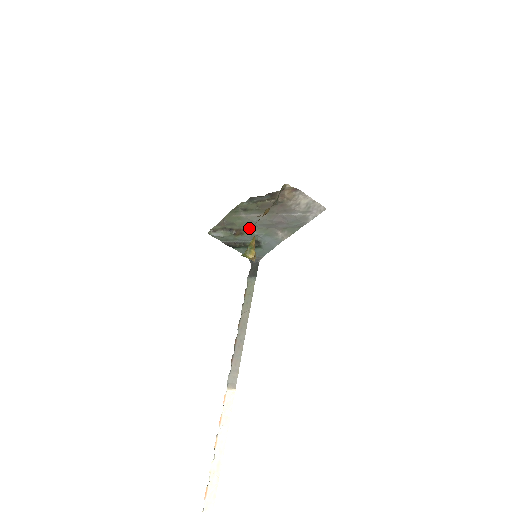
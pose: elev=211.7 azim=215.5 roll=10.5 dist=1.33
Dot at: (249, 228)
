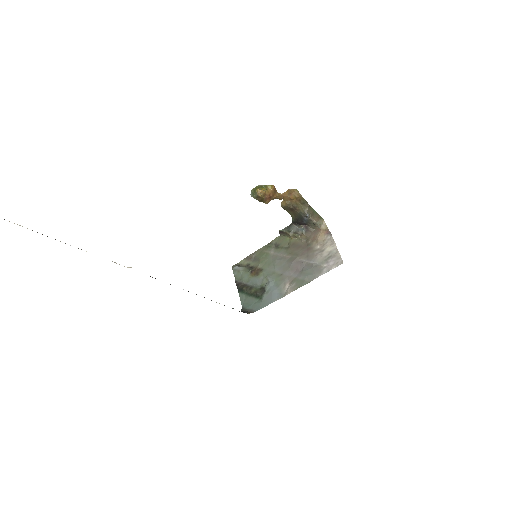
Dot at: (267, 269)
